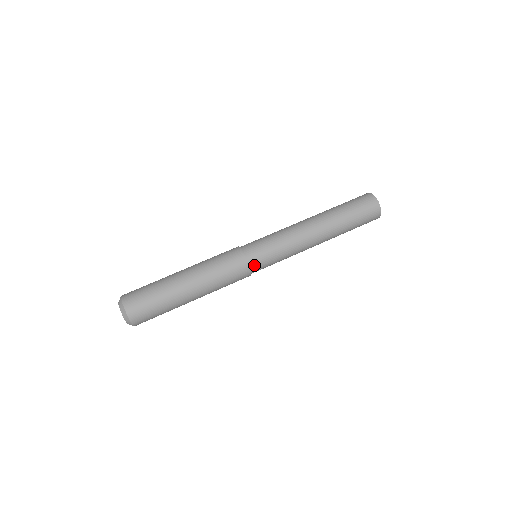
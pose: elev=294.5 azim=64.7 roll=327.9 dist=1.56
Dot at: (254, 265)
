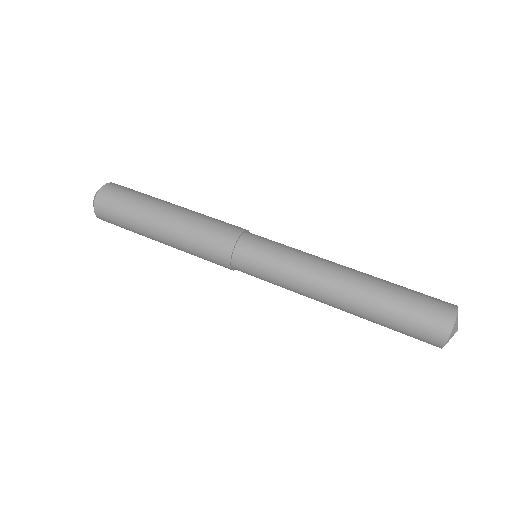
Dot at: (238, 263)
